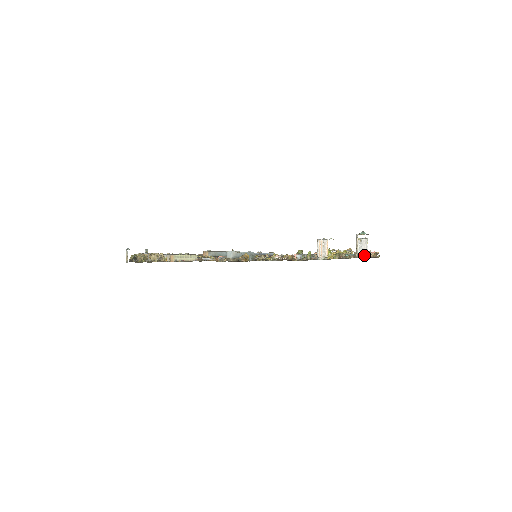
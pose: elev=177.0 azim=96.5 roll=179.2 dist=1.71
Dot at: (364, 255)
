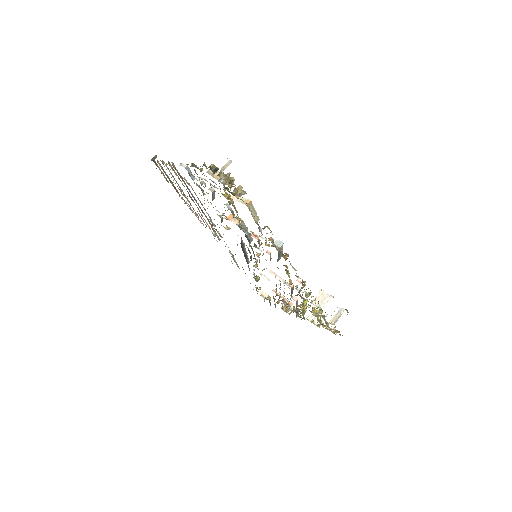
Dot at: occluded
